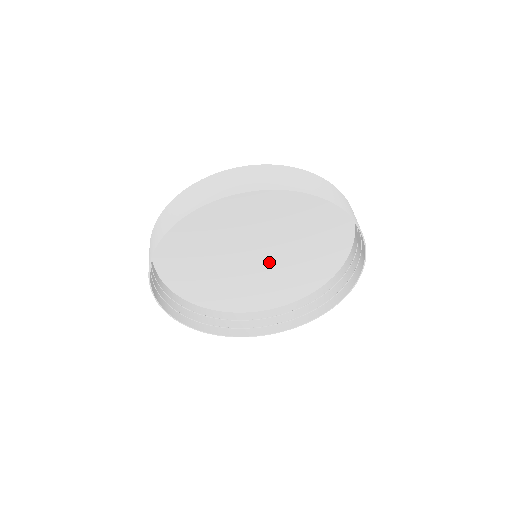
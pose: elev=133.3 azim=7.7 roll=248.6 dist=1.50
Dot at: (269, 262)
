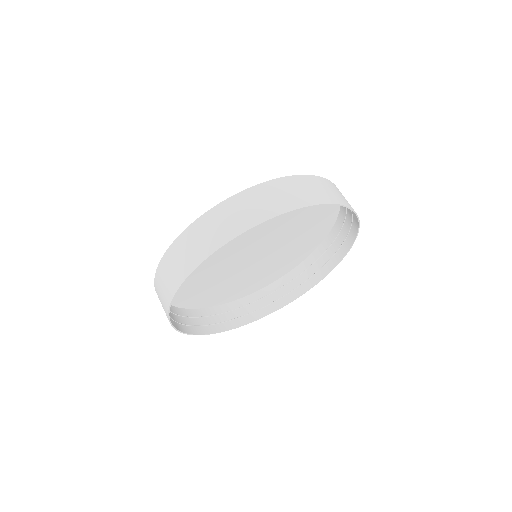
Dot at: (273, 244)
